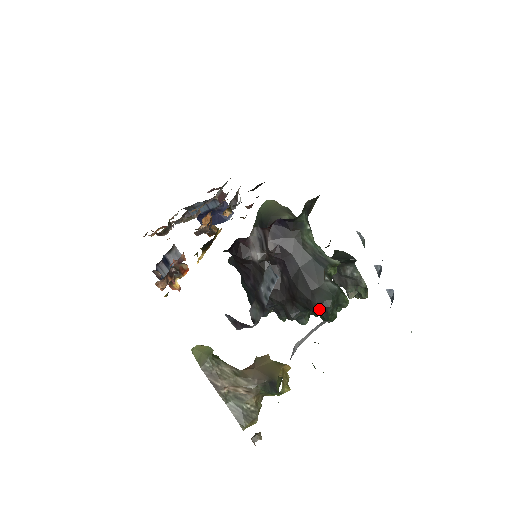
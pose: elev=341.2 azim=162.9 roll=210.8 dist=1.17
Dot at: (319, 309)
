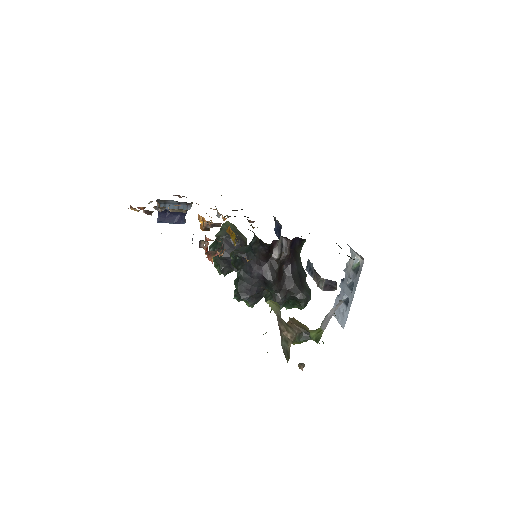
Dot at: (305, 299)
